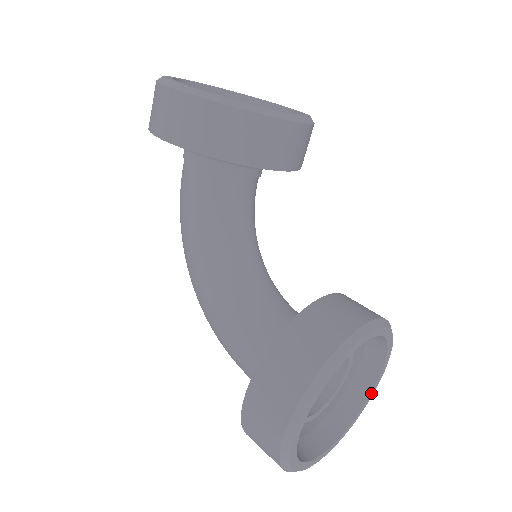
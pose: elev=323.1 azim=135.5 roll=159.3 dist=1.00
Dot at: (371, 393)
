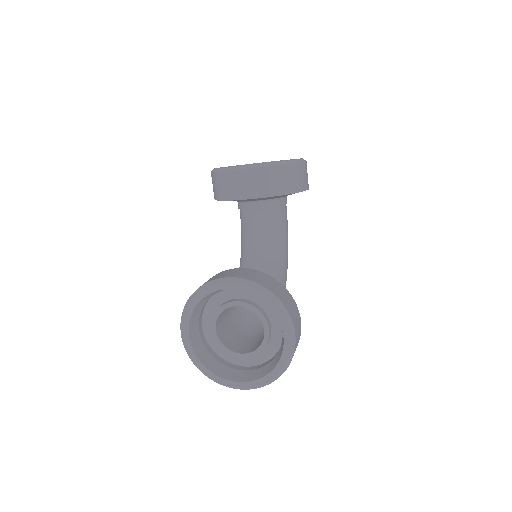
Dot at: (284, 352)
